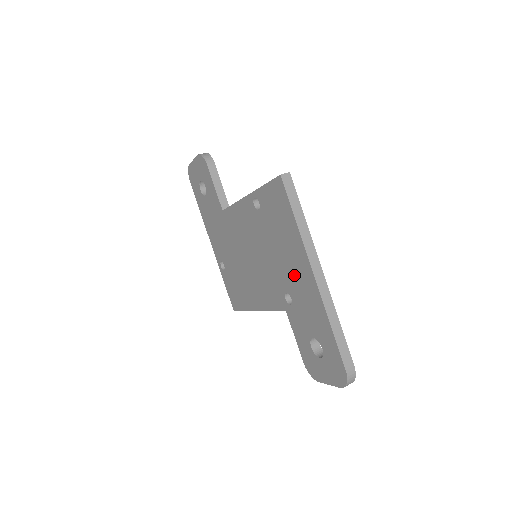
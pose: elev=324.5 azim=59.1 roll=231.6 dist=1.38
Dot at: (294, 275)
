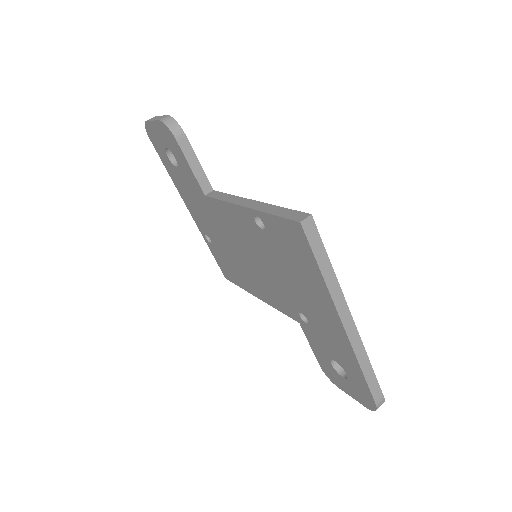
Dot at: (314, 309)
